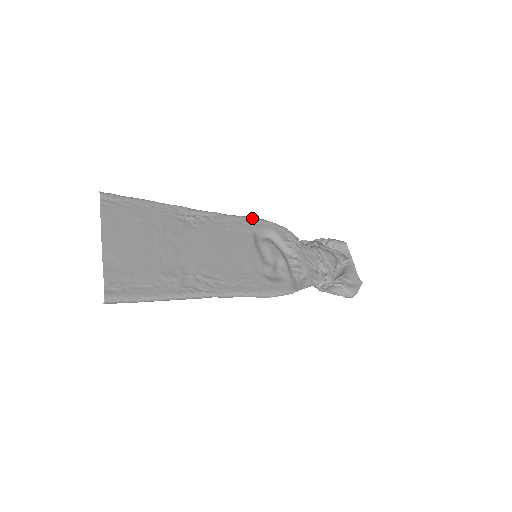
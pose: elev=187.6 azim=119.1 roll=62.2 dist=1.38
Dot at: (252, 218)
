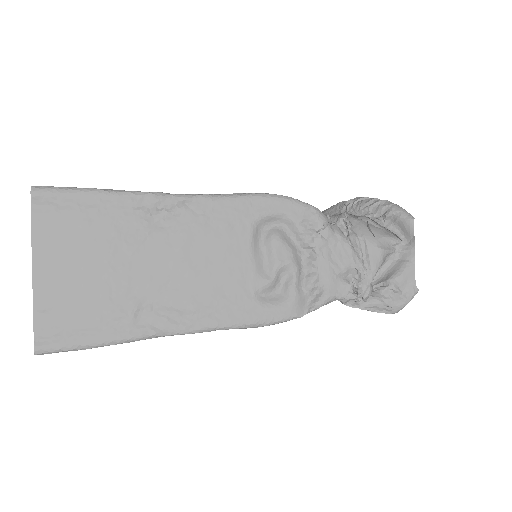
Dot at: (257, 197)
